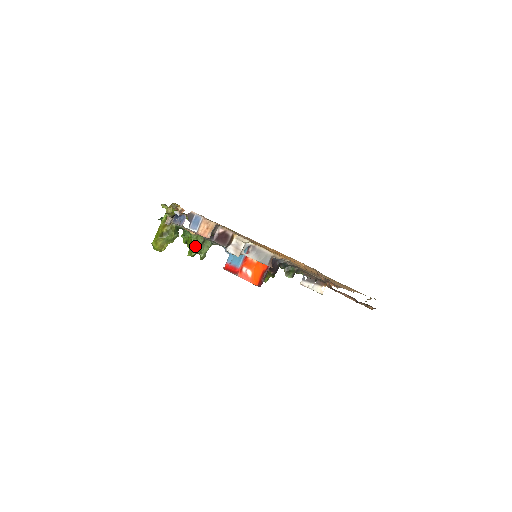
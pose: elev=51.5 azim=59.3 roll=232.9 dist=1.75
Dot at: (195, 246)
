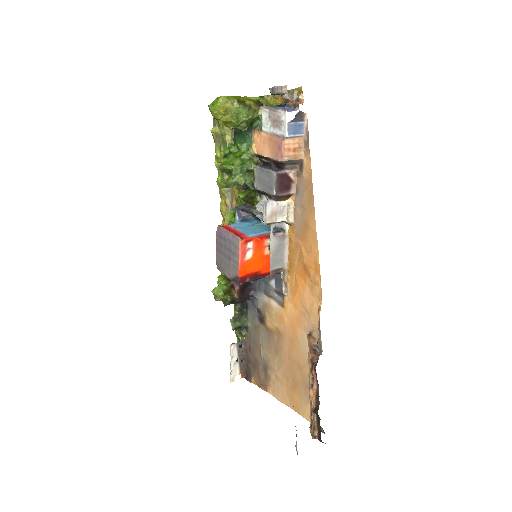
Dot at: (241, 162)
